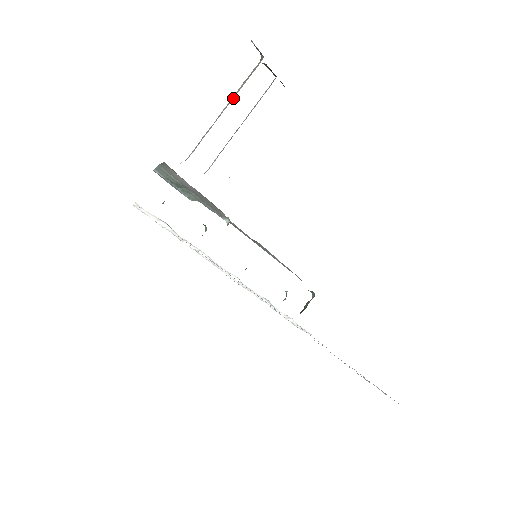
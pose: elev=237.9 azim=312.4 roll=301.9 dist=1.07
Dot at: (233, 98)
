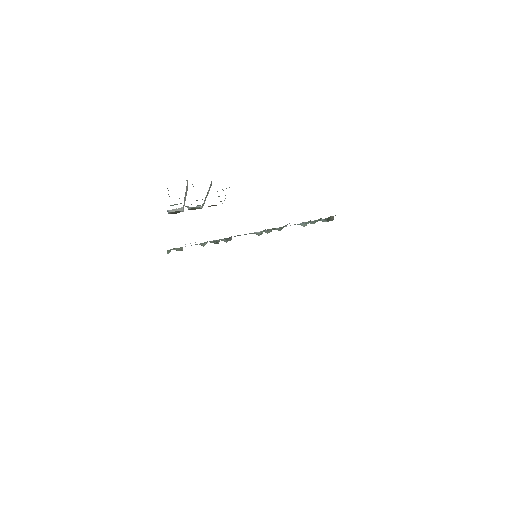
Dot at: (185, 198)
